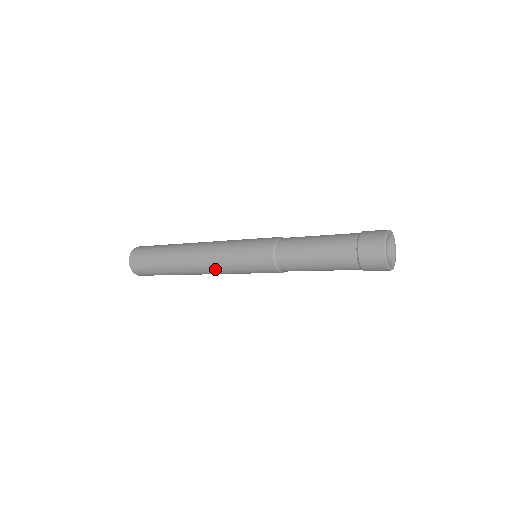
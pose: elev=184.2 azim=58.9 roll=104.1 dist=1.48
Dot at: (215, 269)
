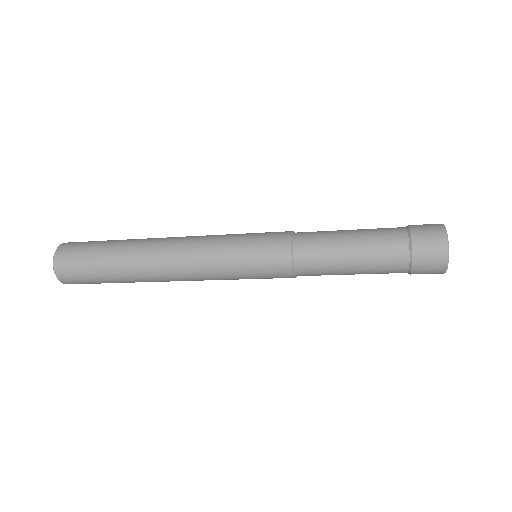
Dot at: (199, 275)
